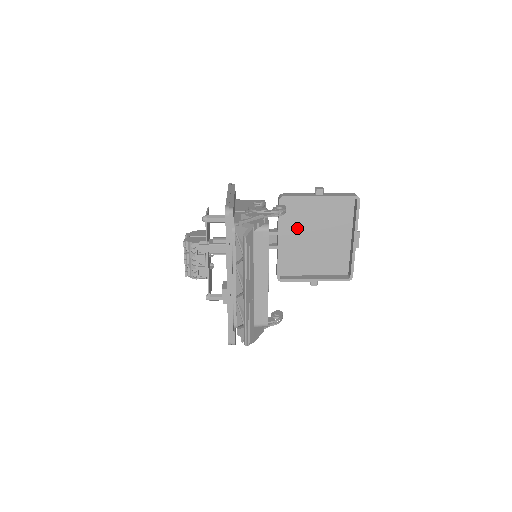
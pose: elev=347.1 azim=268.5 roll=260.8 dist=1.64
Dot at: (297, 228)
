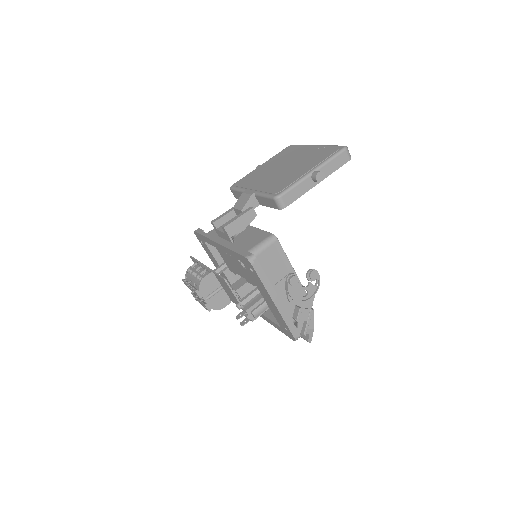
Dot at: occluded
